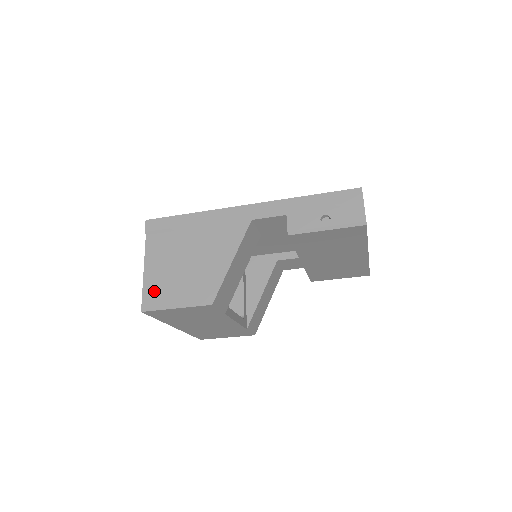
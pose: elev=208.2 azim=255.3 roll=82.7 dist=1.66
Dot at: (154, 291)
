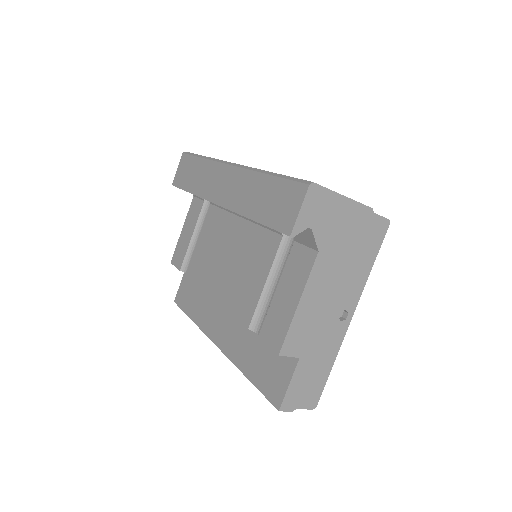
Dot at: occluded
